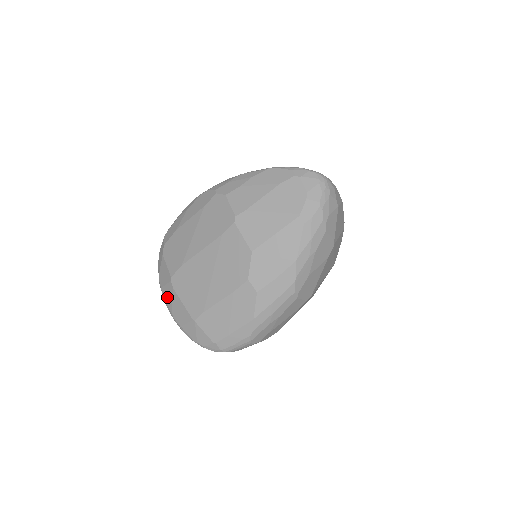
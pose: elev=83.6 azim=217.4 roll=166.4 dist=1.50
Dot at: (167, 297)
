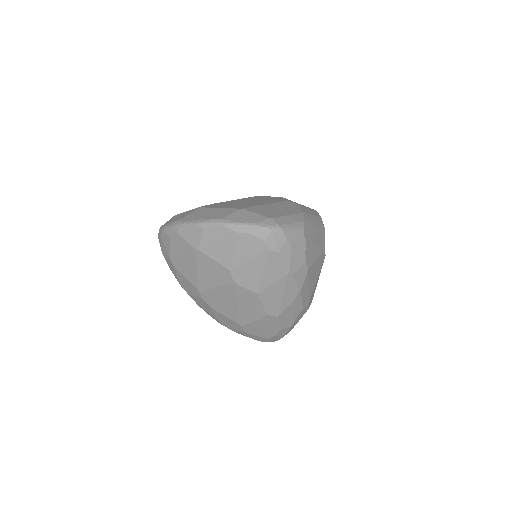
Dot at: (193, 217)
